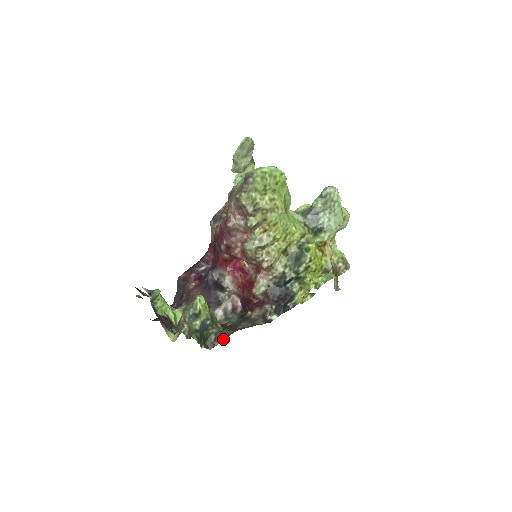
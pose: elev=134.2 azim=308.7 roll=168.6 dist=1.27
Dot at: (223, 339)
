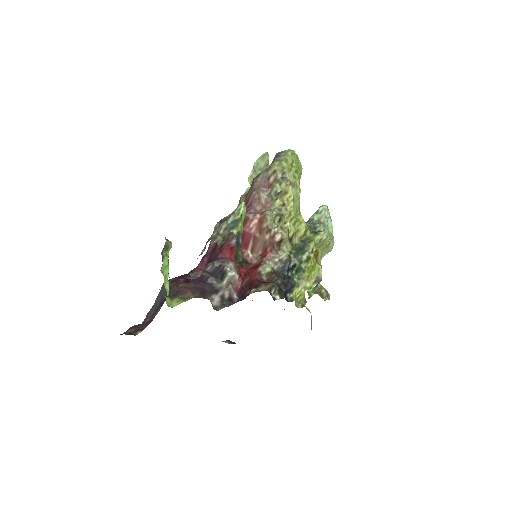
Dot at: (250, 264)
